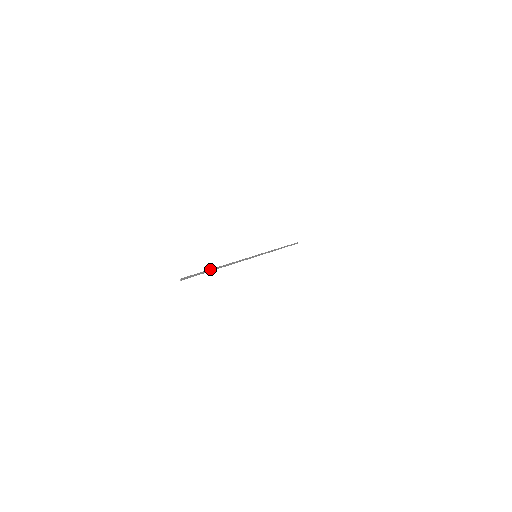
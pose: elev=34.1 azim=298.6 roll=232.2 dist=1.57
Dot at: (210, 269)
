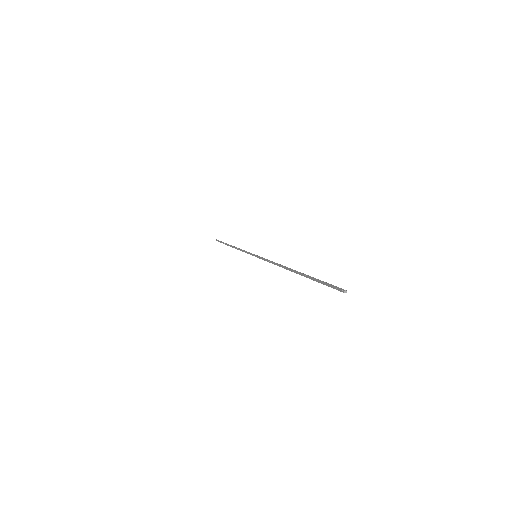
Dot at: occluded
